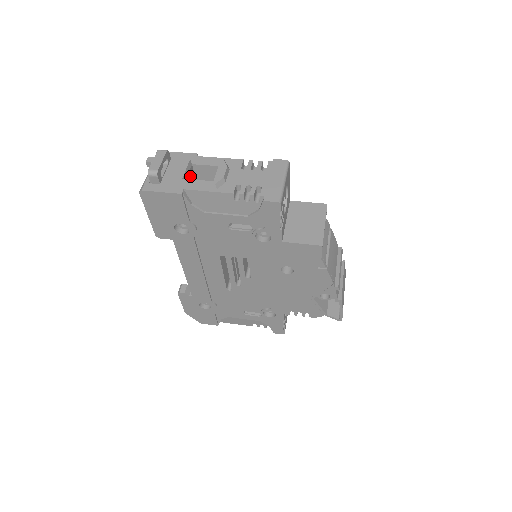
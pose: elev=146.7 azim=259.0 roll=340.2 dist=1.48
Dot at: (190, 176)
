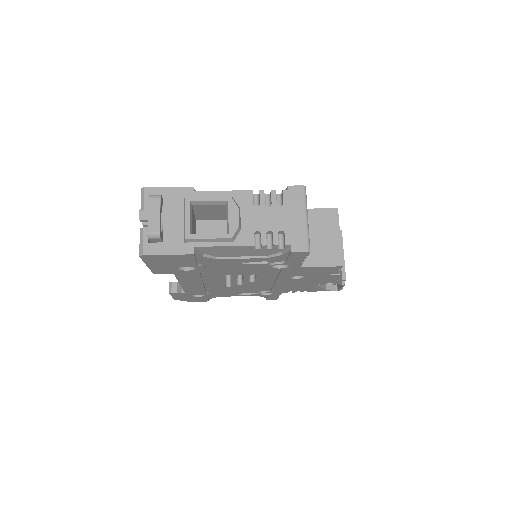
Dot at: (192, 220)
